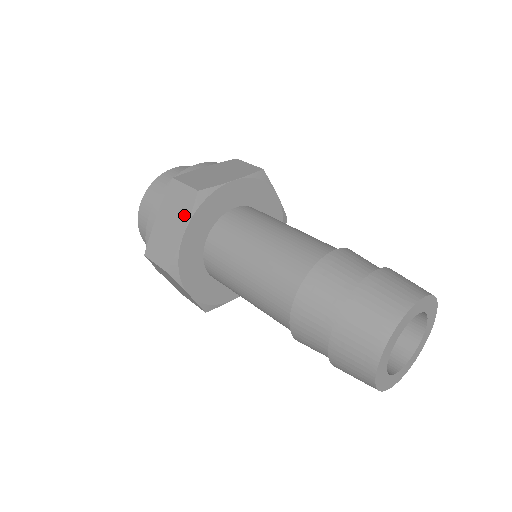
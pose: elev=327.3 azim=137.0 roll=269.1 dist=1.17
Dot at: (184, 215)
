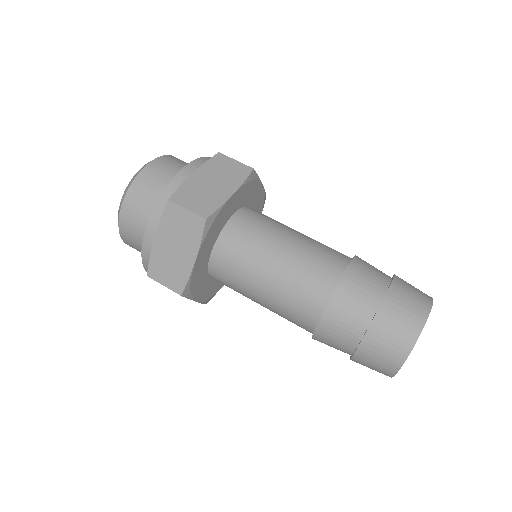
Dot at: (192, 242)
